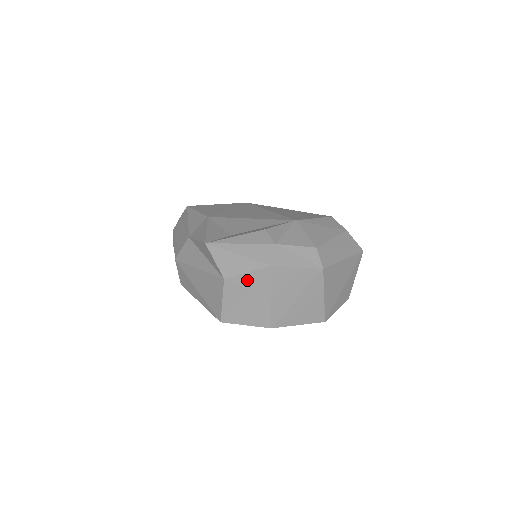
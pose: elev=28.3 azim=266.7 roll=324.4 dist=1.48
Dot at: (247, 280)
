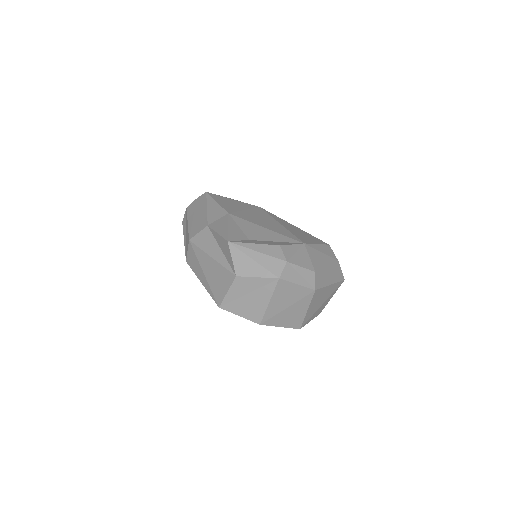
Dot at: (255, 283)
